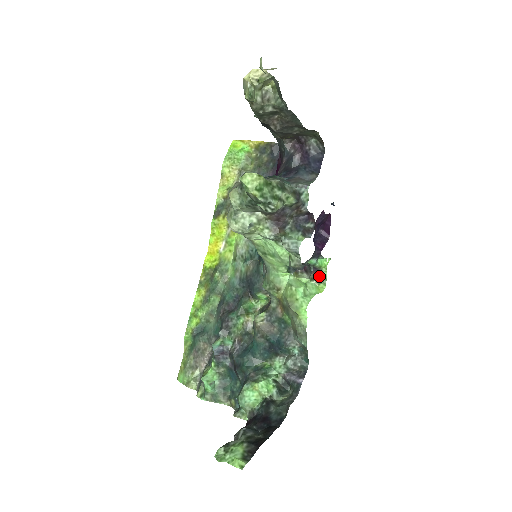
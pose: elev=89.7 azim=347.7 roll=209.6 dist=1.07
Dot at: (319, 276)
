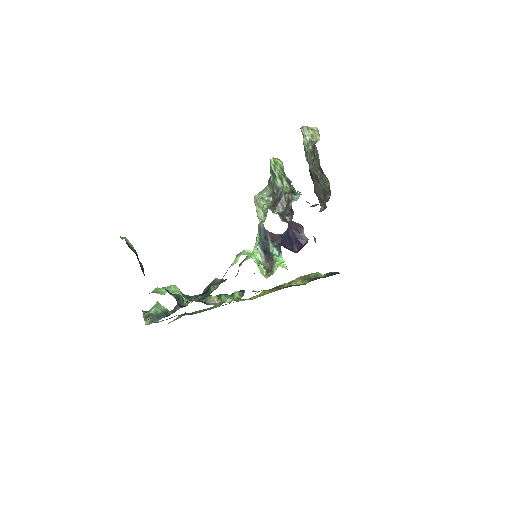
Dot at: (271, 270)
